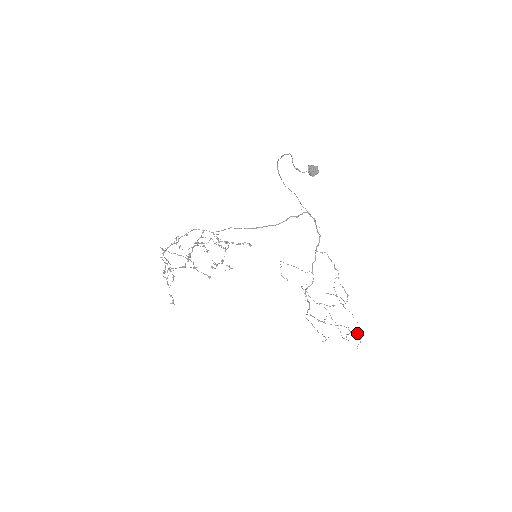
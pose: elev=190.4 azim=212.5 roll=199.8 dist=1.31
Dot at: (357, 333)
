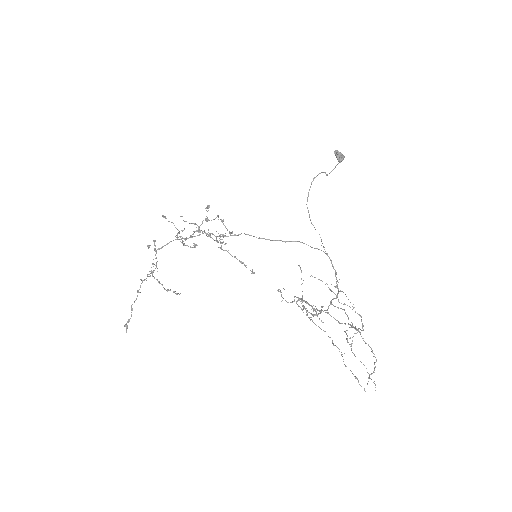
Dot at: (369, 346)
